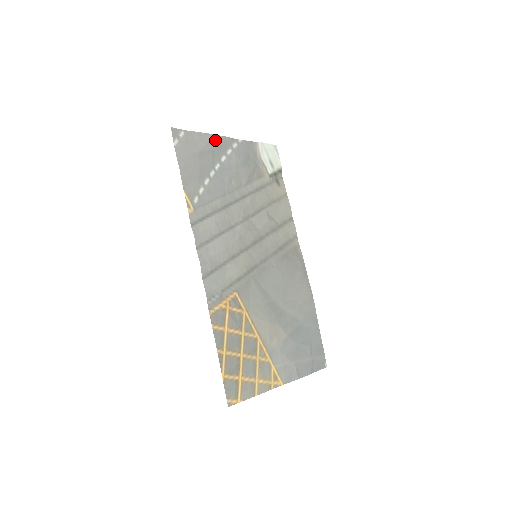
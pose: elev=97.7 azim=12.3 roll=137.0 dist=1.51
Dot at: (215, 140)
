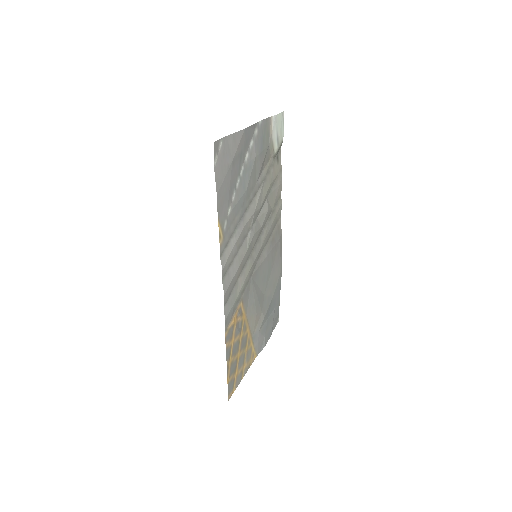
Dot at: (244, 136)
